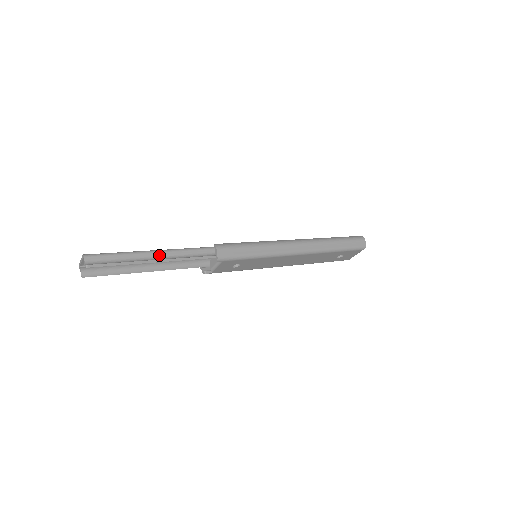
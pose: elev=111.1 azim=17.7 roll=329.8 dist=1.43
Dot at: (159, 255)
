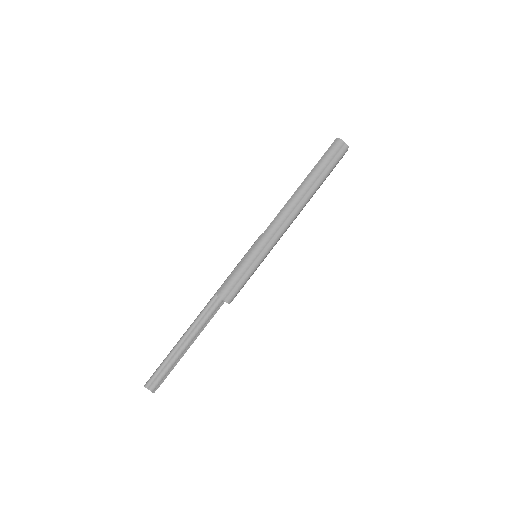
Dot at: (188, 338)
